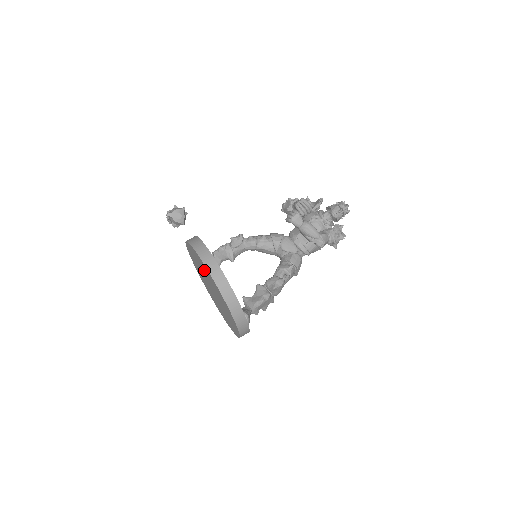
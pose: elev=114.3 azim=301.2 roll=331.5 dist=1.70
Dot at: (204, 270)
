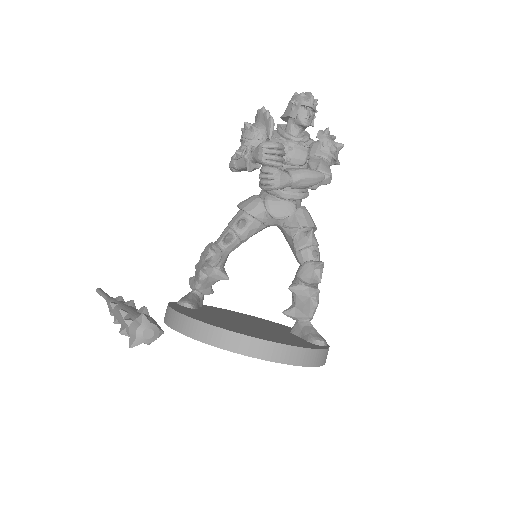
Dot at: occluded
